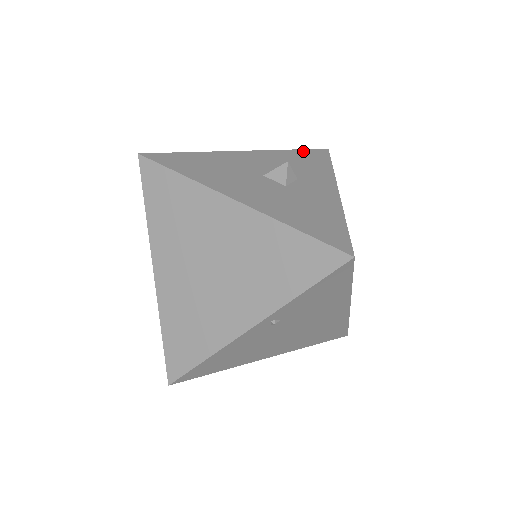
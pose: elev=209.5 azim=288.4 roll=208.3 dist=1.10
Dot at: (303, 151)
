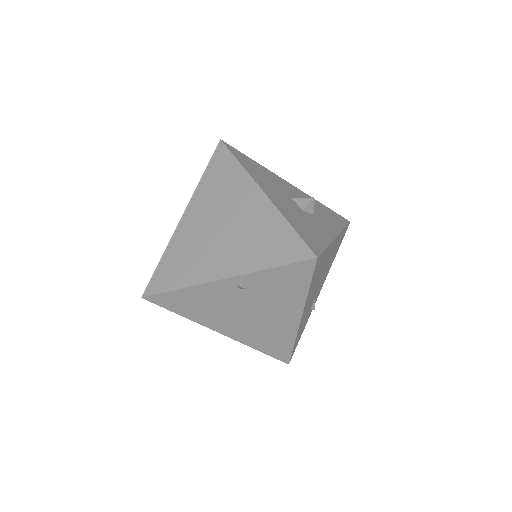
Dot at: (331, 210)
